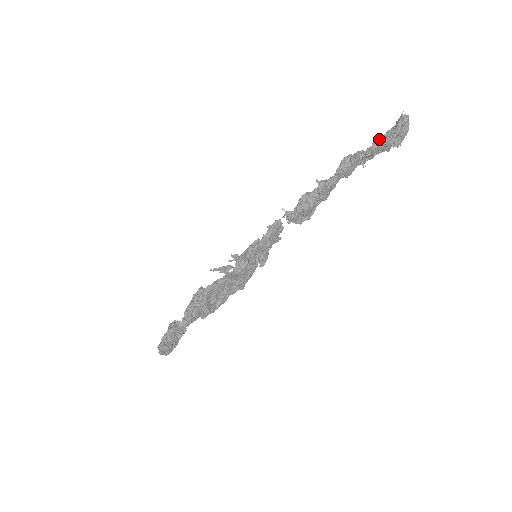
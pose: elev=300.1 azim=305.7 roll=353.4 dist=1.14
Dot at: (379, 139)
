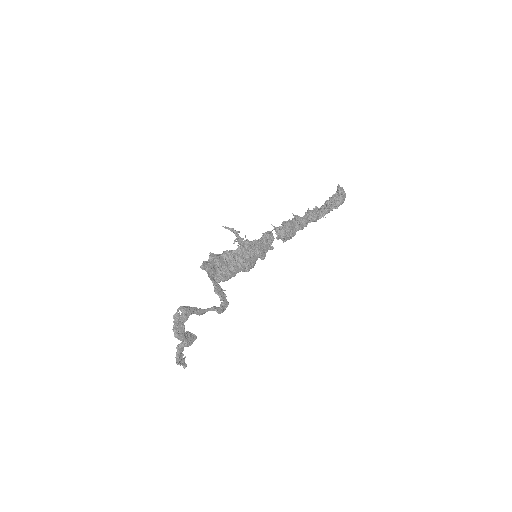
Dot at: (329, 199)
